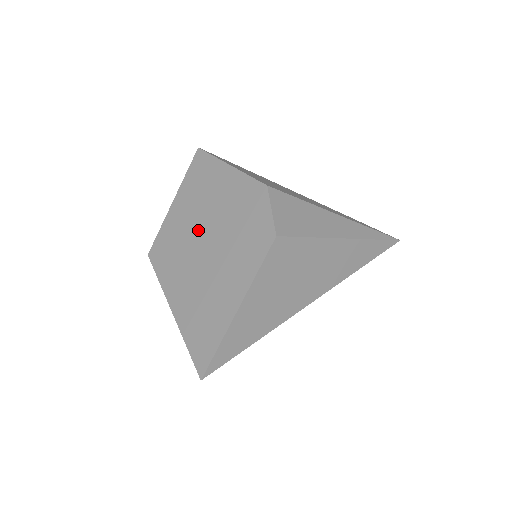
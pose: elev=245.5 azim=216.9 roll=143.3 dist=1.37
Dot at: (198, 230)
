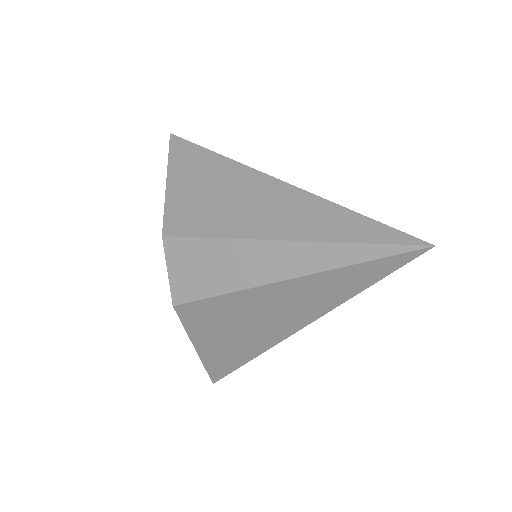
Dot at: occluded
